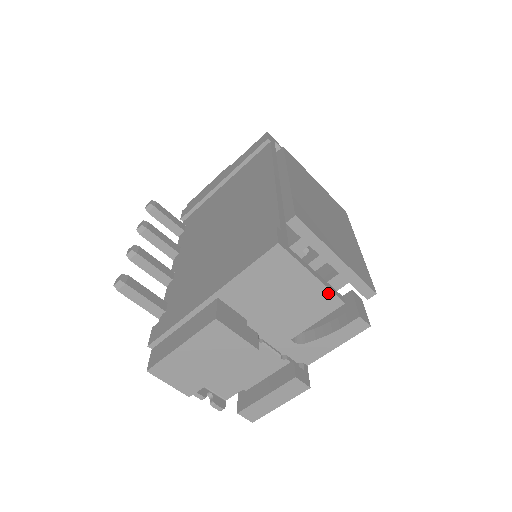
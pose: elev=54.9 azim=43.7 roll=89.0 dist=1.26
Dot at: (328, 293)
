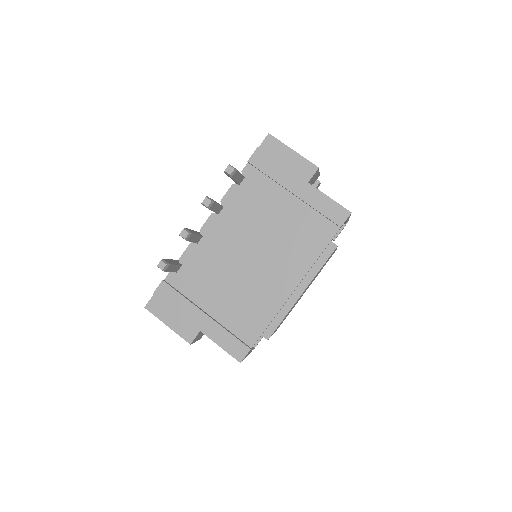
Dot at: occluded
